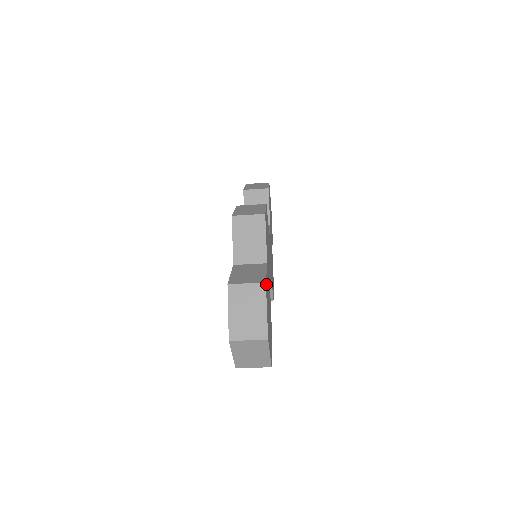
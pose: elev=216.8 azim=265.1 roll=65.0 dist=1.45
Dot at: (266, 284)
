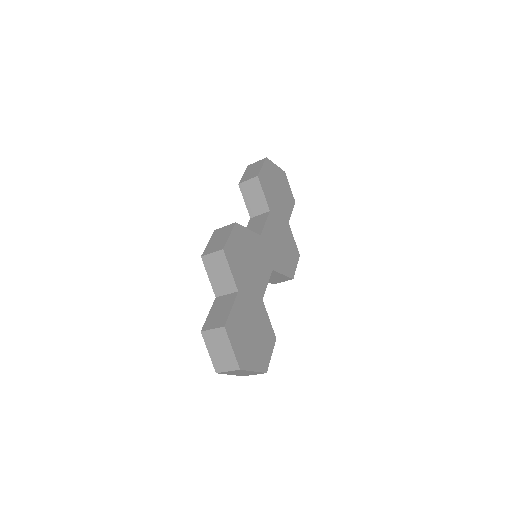
Dot at: (229, 323)
